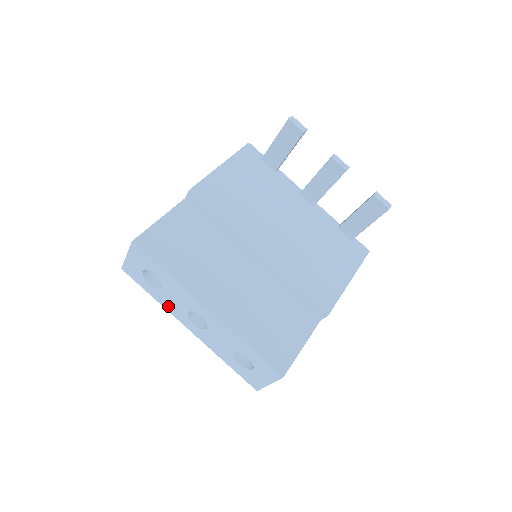
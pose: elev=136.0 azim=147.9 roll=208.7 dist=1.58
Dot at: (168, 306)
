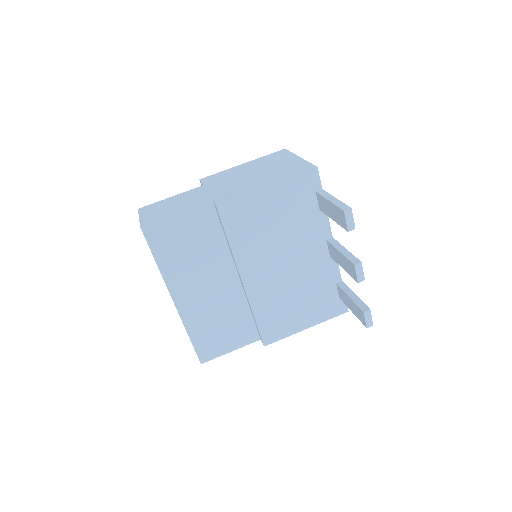
Dot at: occluded
